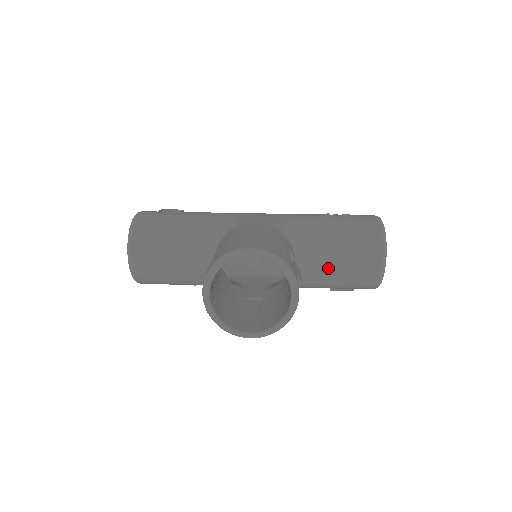
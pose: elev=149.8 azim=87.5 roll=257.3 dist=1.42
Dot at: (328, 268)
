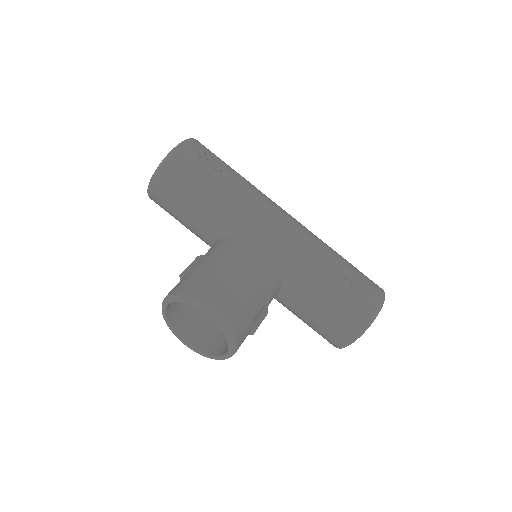
Dot at: (301, 314)
